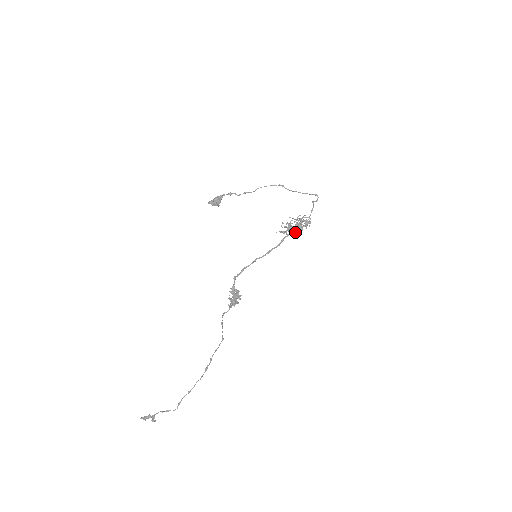
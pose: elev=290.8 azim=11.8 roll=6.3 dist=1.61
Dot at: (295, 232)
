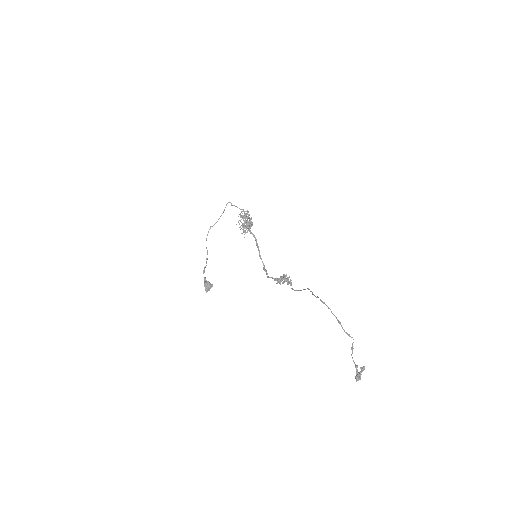
Dot at: occluded
